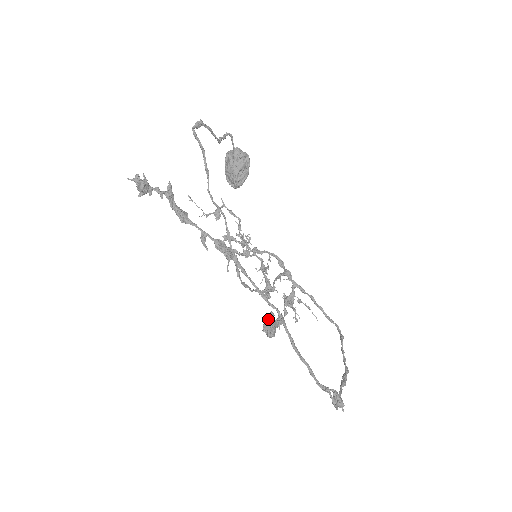
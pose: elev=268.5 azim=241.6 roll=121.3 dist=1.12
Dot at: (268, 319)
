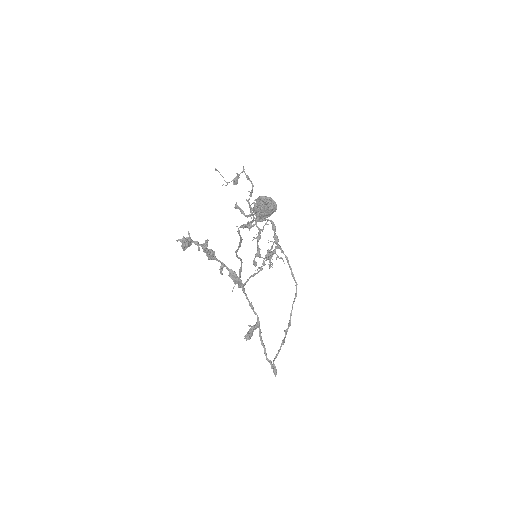
Dot at: (250, 331)
